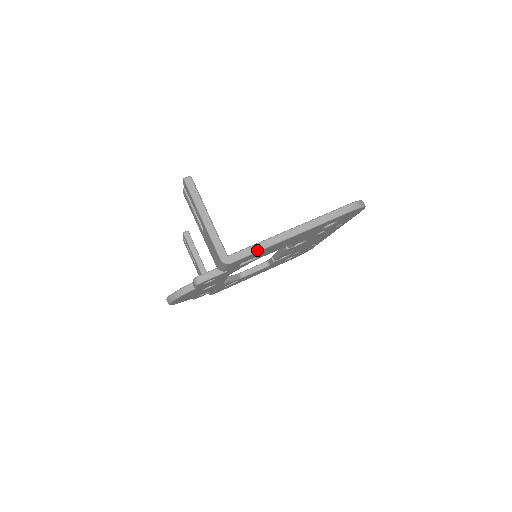
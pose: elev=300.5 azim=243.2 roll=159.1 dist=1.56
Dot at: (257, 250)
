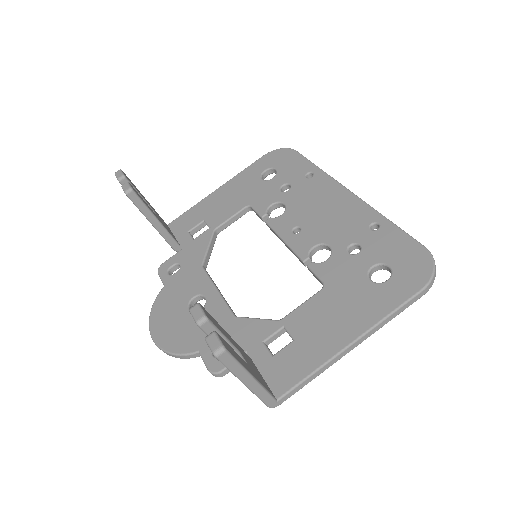
Dot at: occluded
